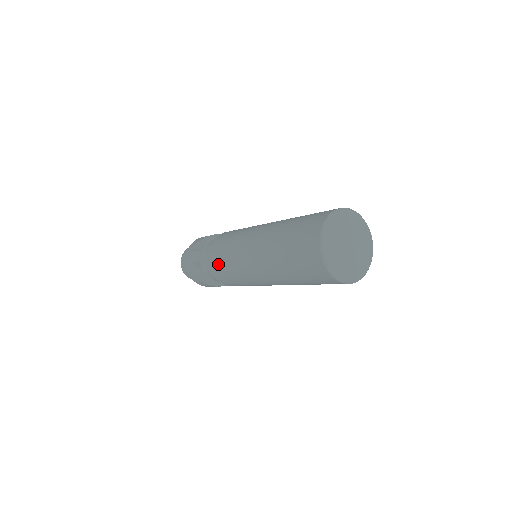
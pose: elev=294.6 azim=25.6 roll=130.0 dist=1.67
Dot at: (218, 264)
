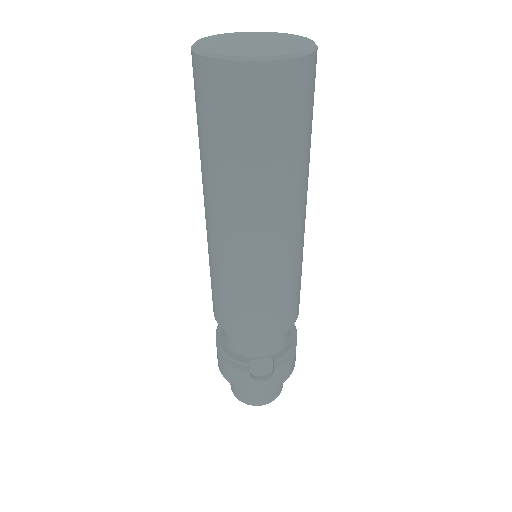
Dot at: occluded
